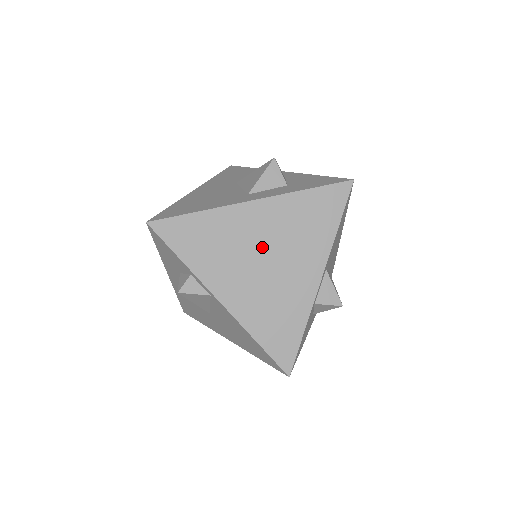
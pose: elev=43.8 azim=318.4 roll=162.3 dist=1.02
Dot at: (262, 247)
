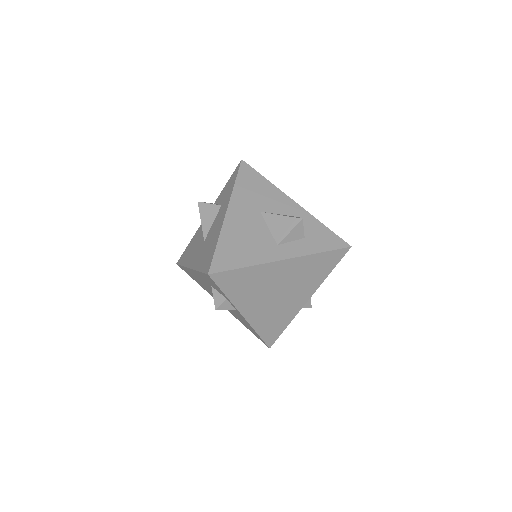
Dot at: (280, 286)
